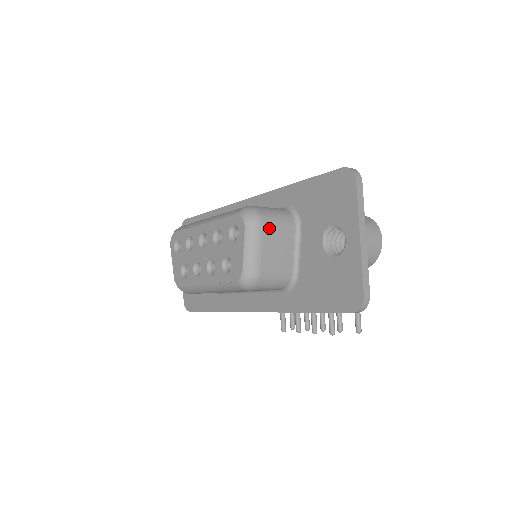
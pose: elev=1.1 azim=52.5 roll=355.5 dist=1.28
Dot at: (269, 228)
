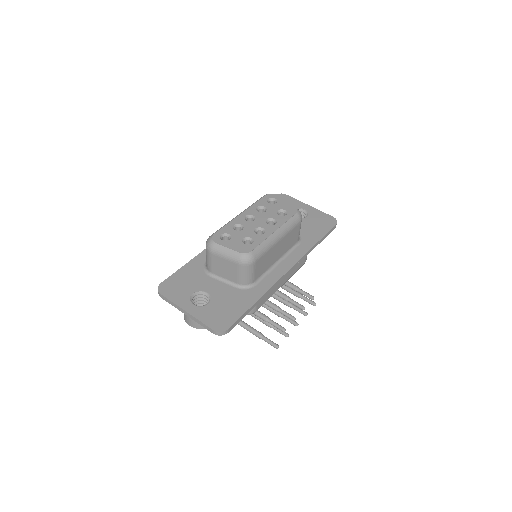
Dot at: occluded
